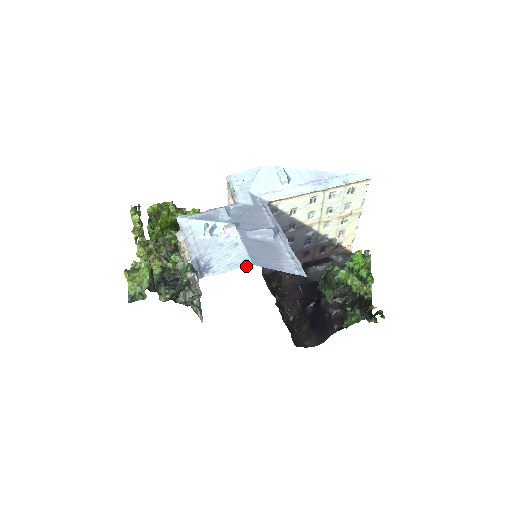
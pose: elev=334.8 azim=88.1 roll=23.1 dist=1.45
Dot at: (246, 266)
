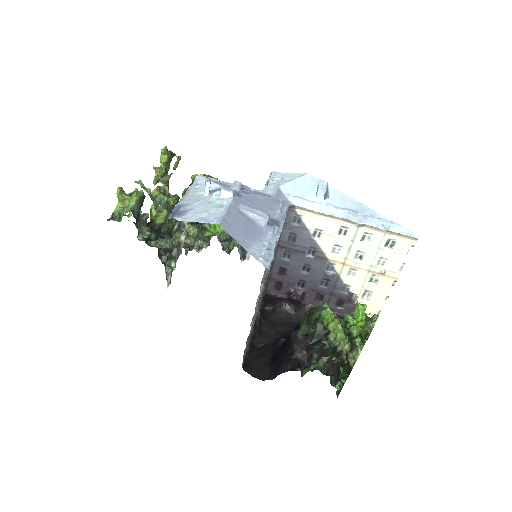
Dot at: (212, 223)
